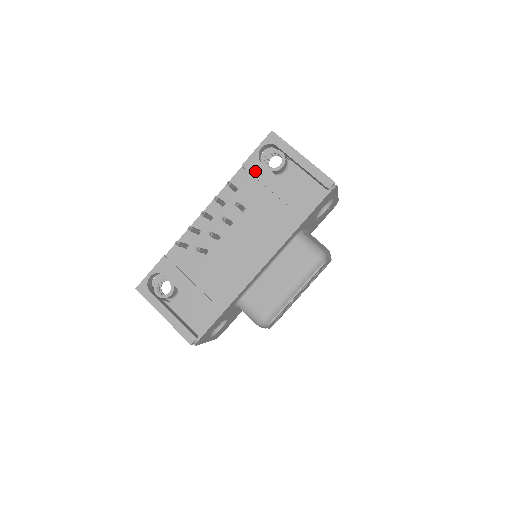
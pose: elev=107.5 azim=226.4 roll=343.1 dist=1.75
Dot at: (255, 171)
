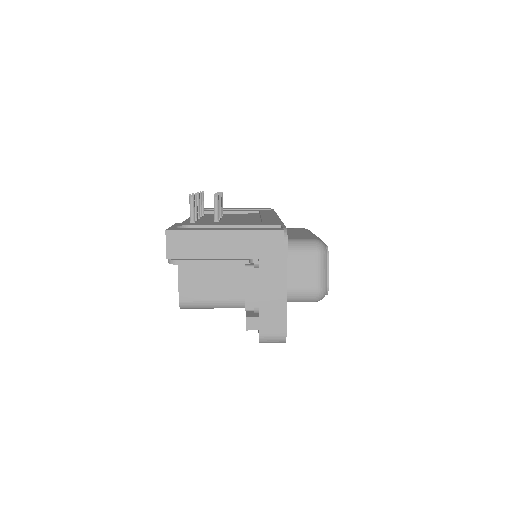
Dot at: (209, 211)
